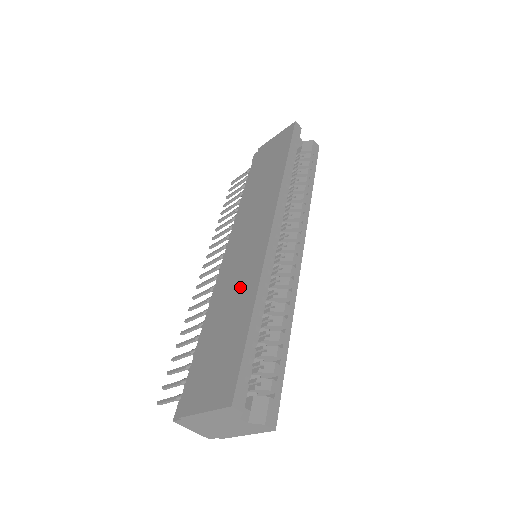
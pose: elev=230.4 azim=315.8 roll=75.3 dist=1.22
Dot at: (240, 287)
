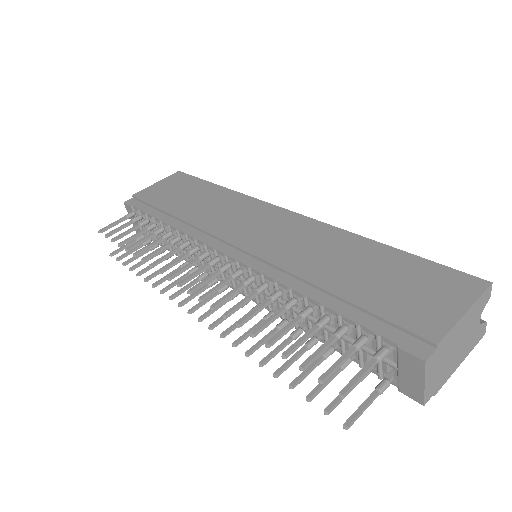
Dot at: (324, 245)
